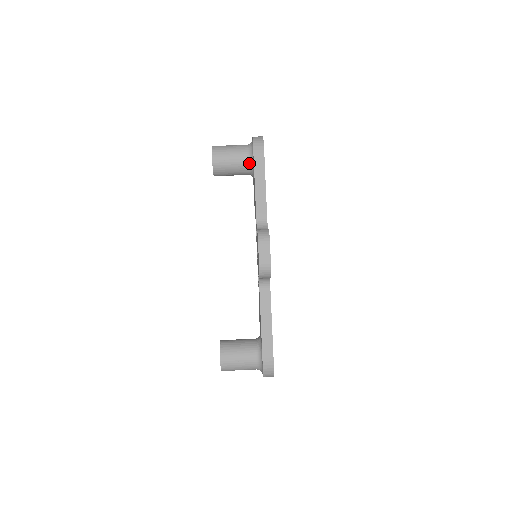
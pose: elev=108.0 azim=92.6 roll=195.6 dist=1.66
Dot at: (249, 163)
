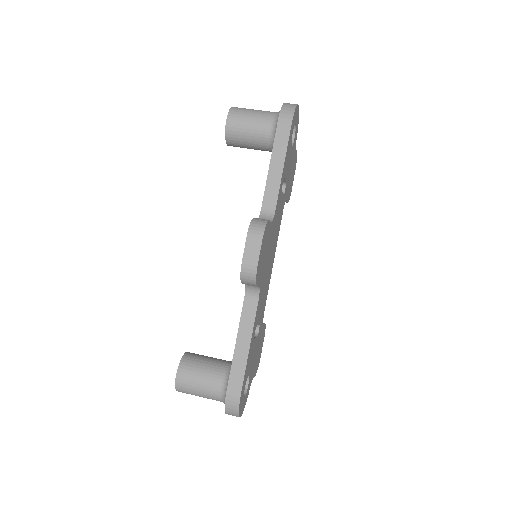
Dot at: (271, 134)
